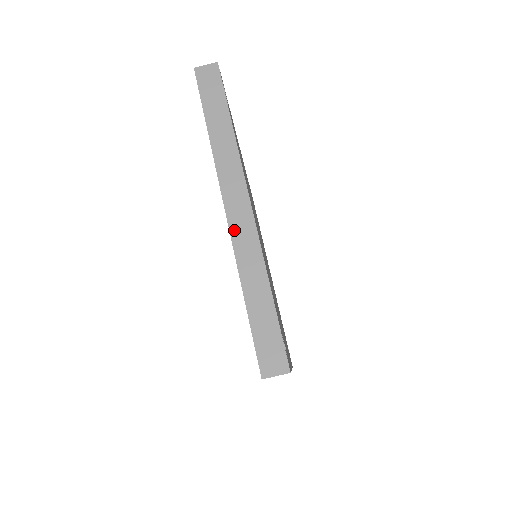
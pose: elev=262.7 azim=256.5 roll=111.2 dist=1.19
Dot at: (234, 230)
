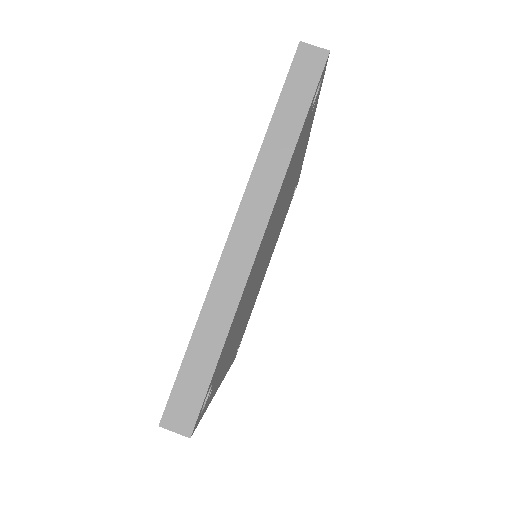
Dot at: (227, 256)
